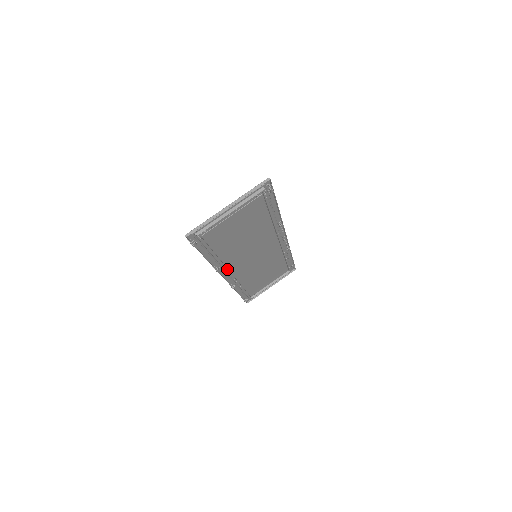
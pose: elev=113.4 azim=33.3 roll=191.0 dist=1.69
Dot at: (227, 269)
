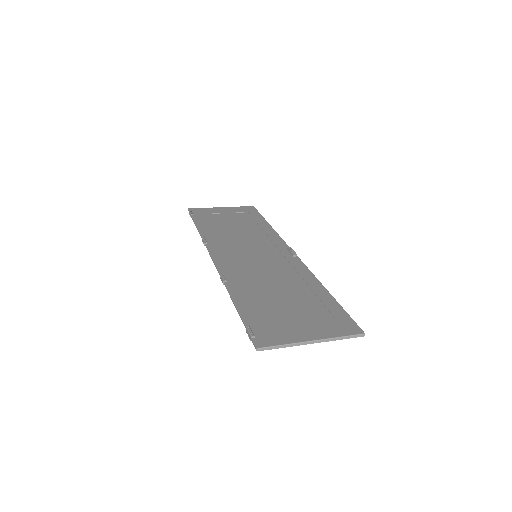
Dot at: (228, 271)
